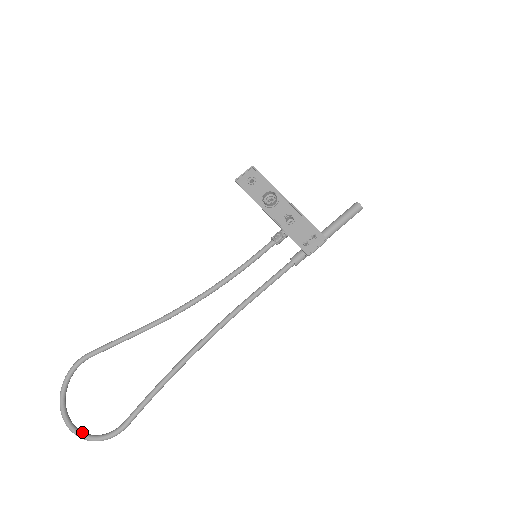
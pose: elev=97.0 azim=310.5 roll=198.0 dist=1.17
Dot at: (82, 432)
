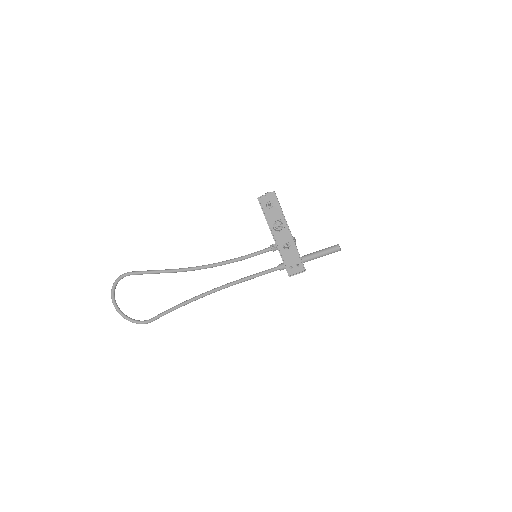
Dot at: (125, 315)
